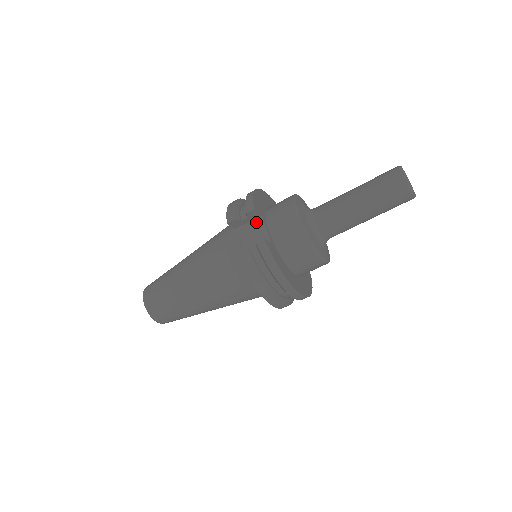
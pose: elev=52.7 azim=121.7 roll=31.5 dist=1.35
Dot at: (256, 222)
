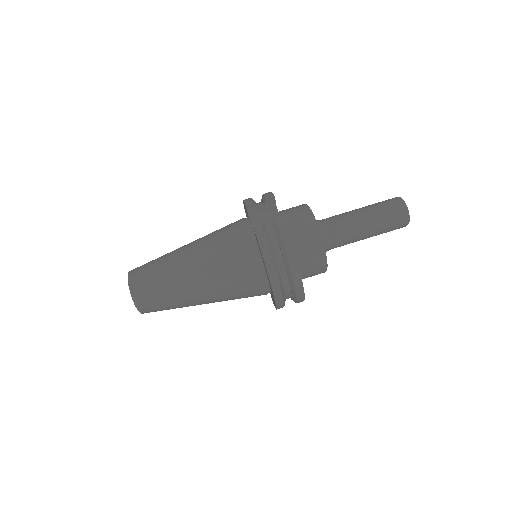
Dot at: (271, 213)
